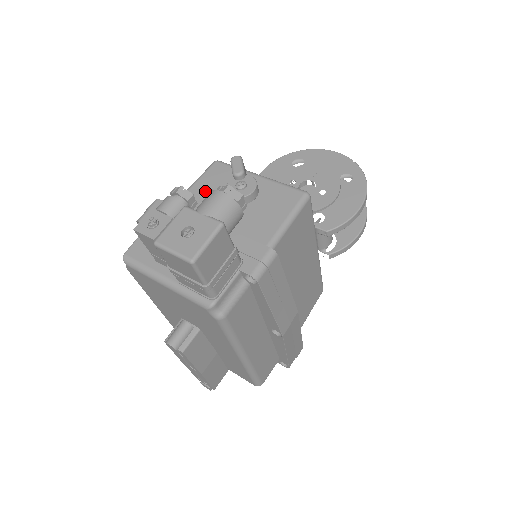
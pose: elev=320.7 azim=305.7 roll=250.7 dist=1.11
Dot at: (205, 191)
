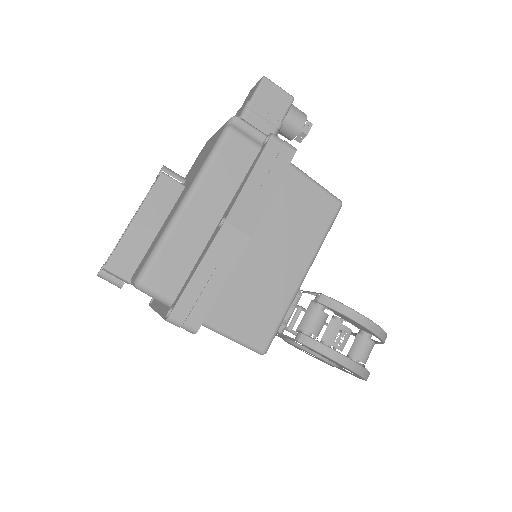
Dot at: occluded
